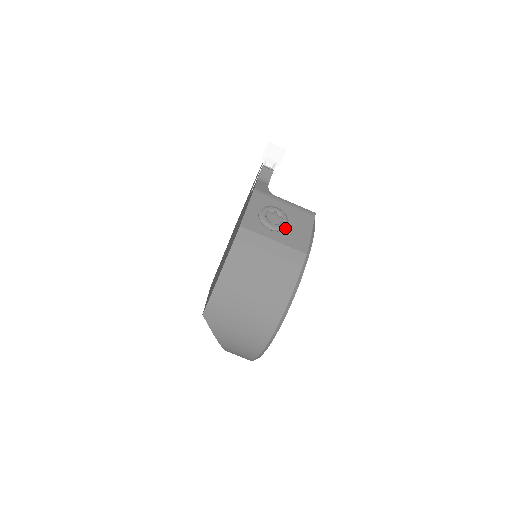
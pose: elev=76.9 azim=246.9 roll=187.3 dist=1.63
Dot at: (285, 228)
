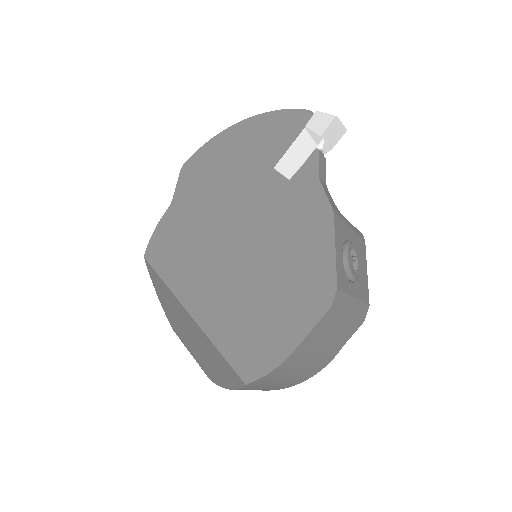
Dot at: (358, 274)
